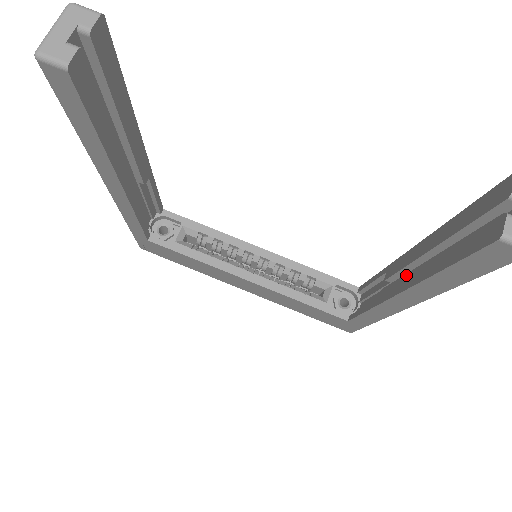
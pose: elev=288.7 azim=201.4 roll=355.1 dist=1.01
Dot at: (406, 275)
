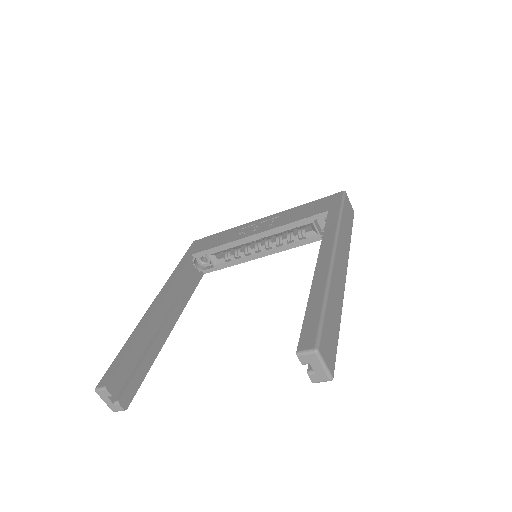
Dot at: occluded
